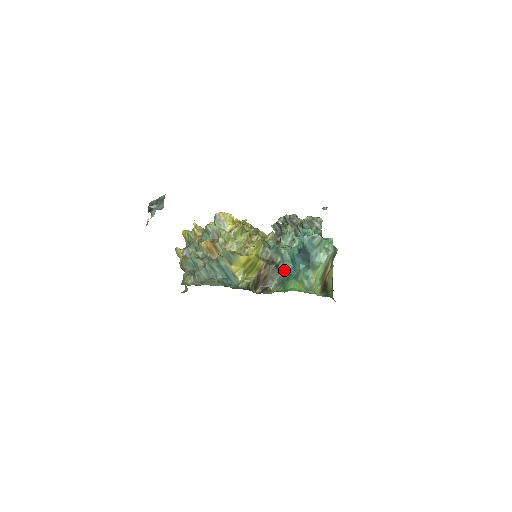
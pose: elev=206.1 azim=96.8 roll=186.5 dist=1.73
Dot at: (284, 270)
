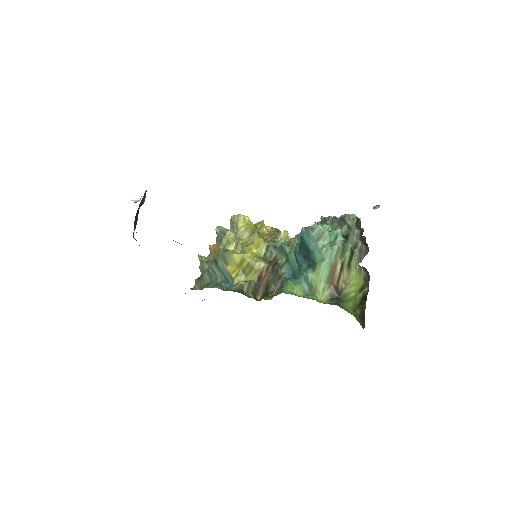
Dot at: (289, 273)
